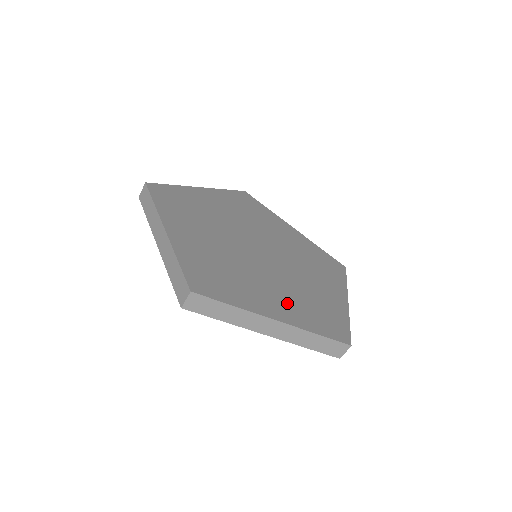
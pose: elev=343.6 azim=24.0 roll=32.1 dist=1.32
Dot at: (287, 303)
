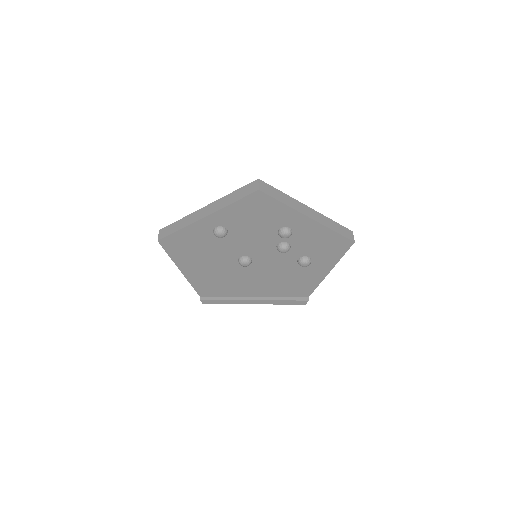
Dot at: occluded
